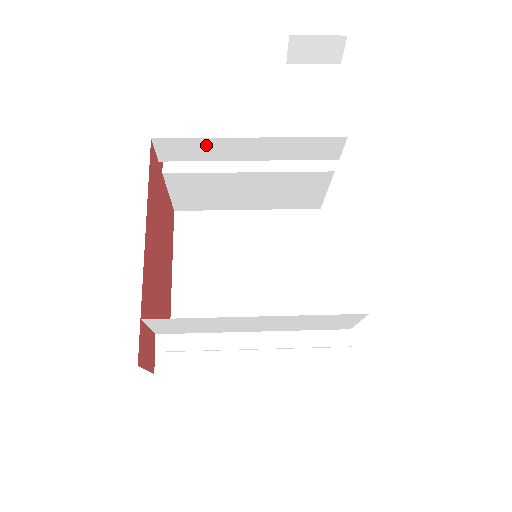
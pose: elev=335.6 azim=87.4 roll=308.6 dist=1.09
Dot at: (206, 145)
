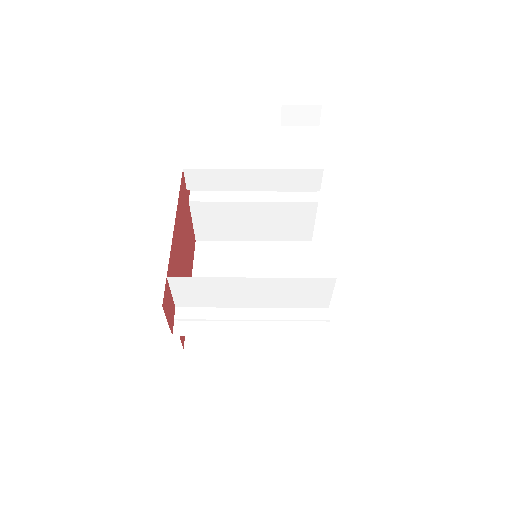
Dot at: (222, 175)
